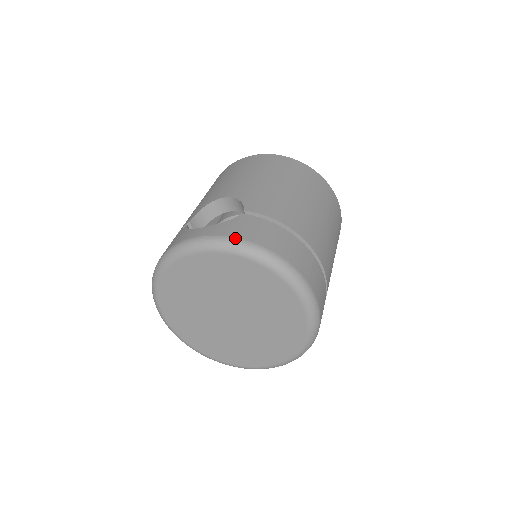
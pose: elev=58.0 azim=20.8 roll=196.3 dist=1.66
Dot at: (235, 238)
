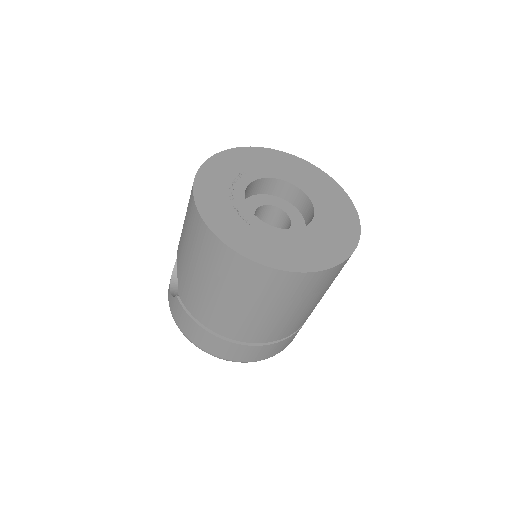
Dot at: occluded
